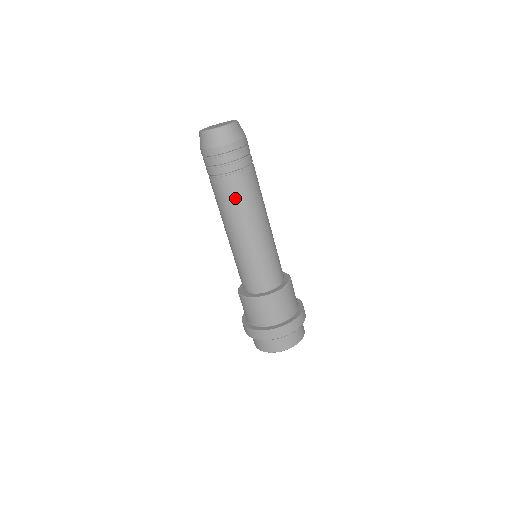
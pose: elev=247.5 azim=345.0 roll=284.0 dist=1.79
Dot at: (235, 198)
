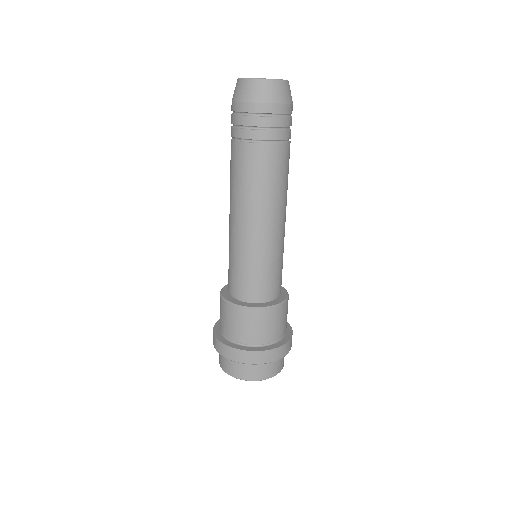
Dot at: (238, 173)
